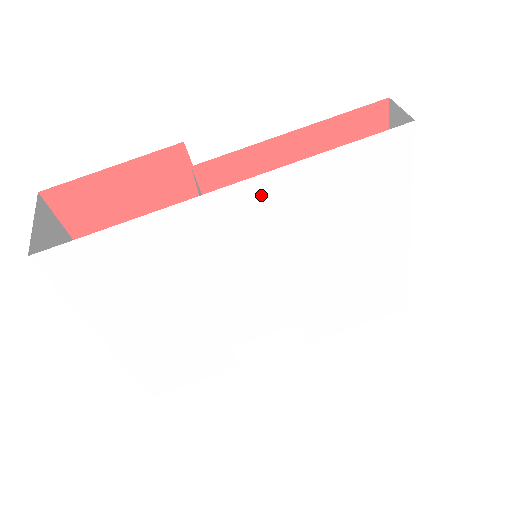
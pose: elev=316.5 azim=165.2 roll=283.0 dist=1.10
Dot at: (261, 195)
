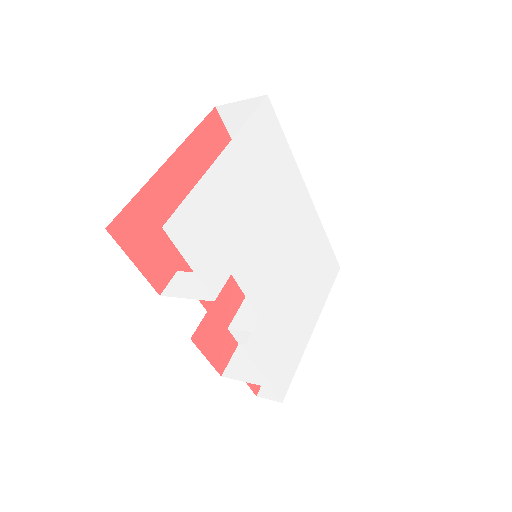
Dot at: (310, 216)
